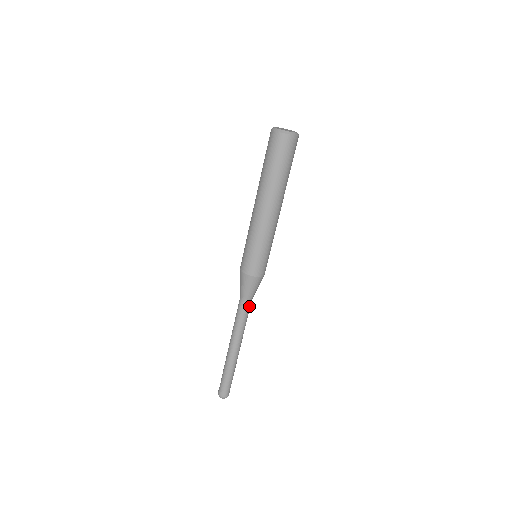
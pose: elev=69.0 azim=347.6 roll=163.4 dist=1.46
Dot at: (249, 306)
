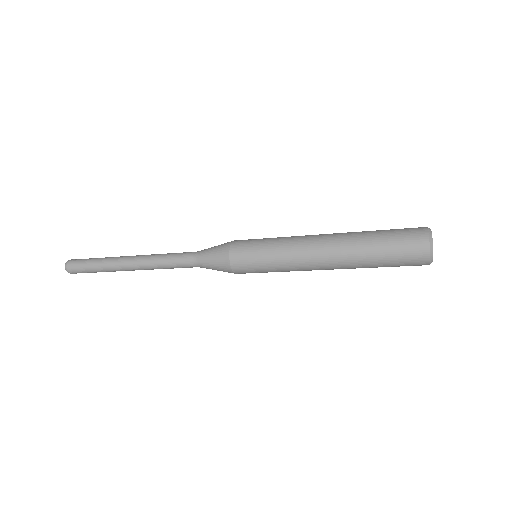
Dot at: occluded
